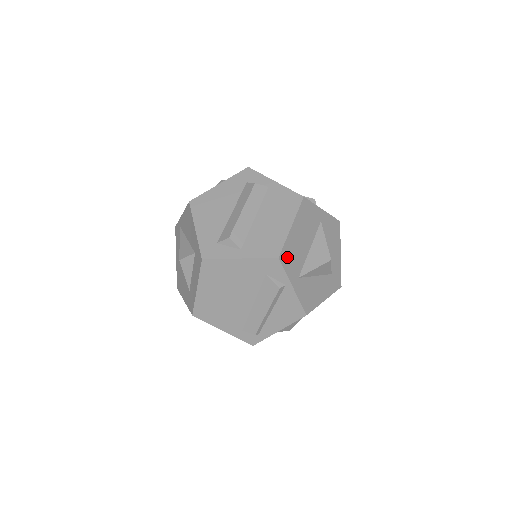
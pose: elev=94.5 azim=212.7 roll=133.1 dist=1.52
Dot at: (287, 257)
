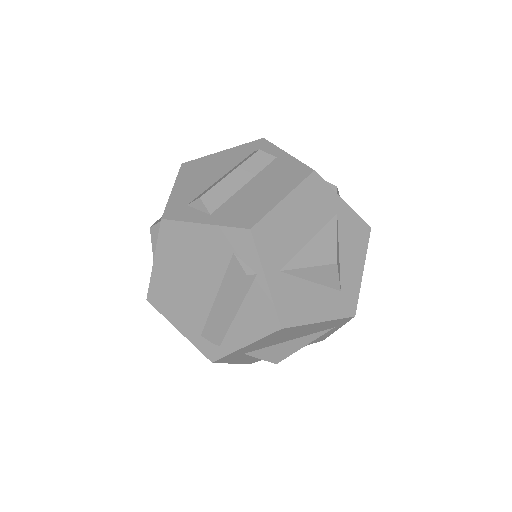
Dot at: (266, 235)
